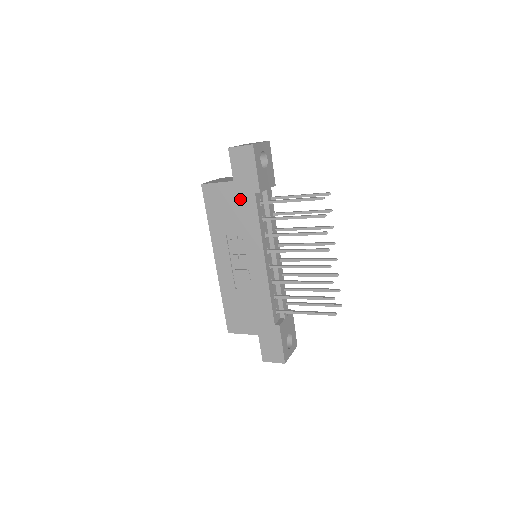
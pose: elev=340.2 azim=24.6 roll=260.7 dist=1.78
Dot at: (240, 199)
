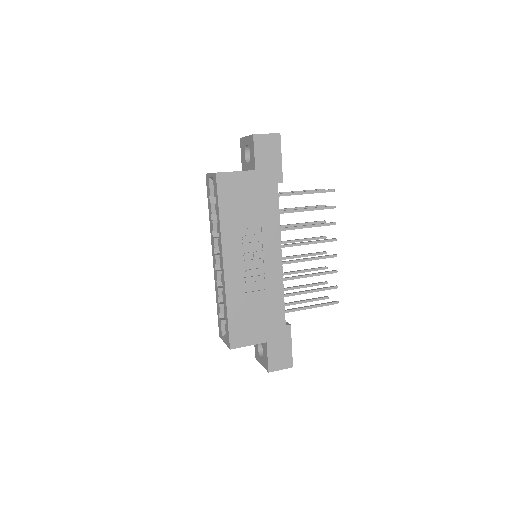
Dot at: (261, 190)
